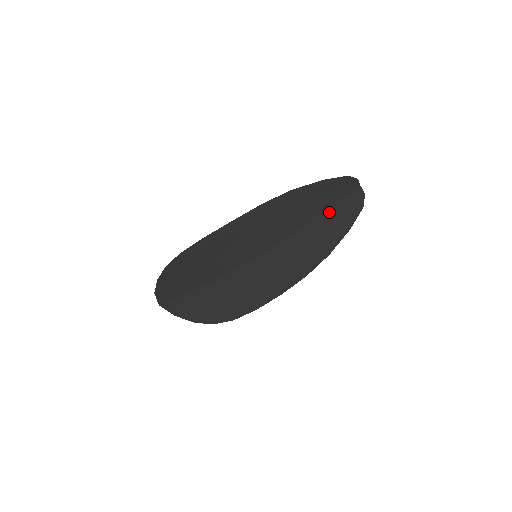
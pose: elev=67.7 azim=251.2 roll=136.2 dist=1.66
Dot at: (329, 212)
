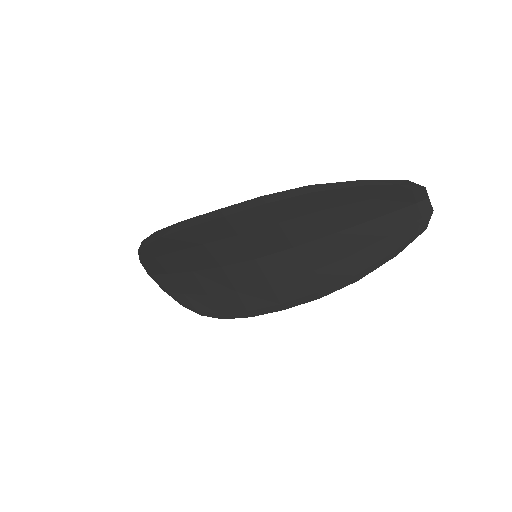
Dot at: (368, 225)
